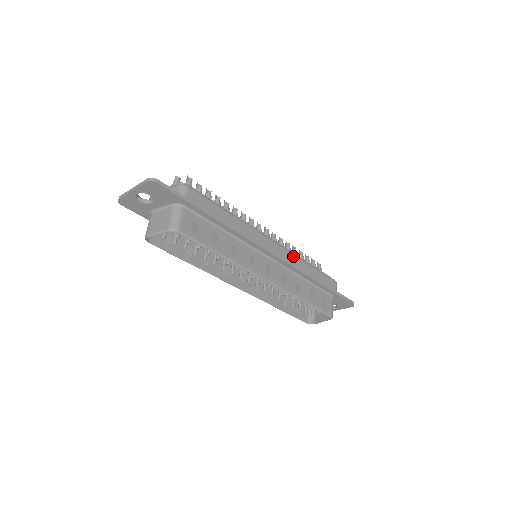
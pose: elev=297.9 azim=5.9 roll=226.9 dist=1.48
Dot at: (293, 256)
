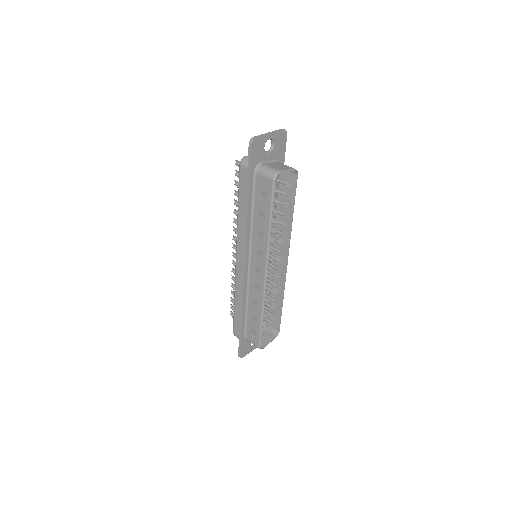
Dot at: occluded
